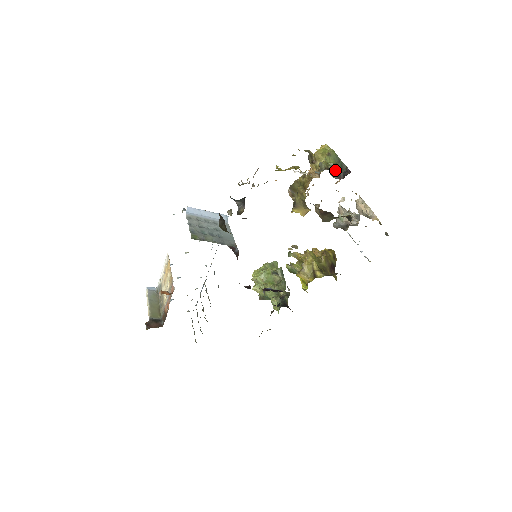
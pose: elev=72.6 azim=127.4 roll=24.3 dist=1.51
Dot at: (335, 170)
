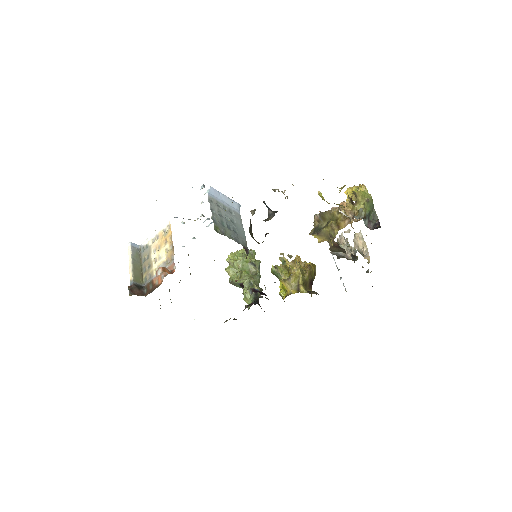
Dot at: (368, 218)
